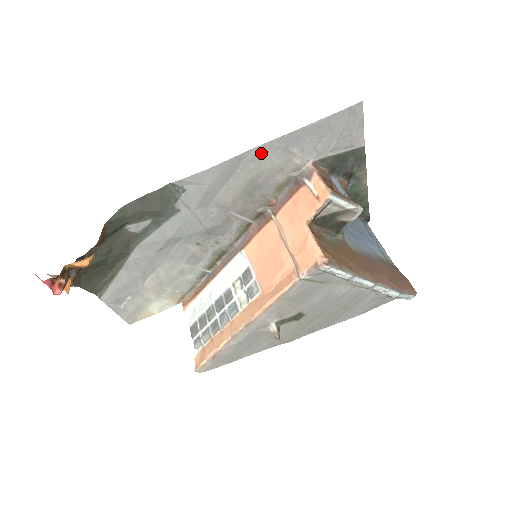
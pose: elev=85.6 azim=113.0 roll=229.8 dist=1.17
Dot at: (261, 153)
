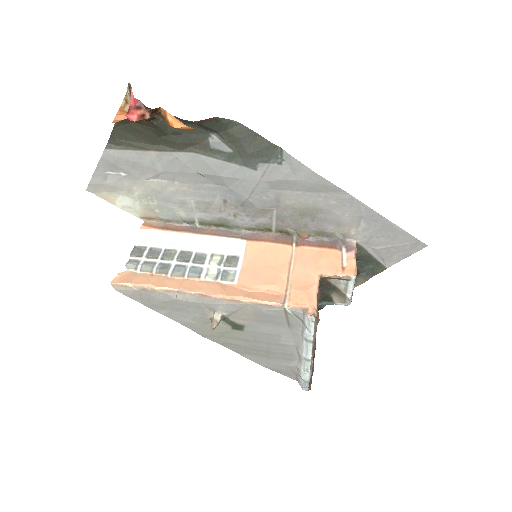
Dot at: (348, 202)
